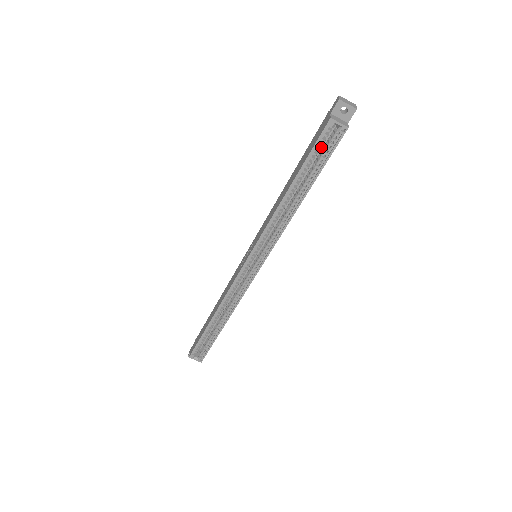
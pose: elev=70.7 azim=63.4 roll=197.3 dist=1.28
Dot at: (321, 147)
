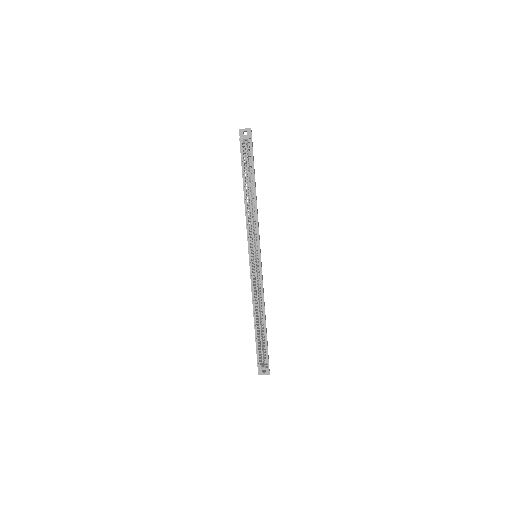
Dot at: occluded
